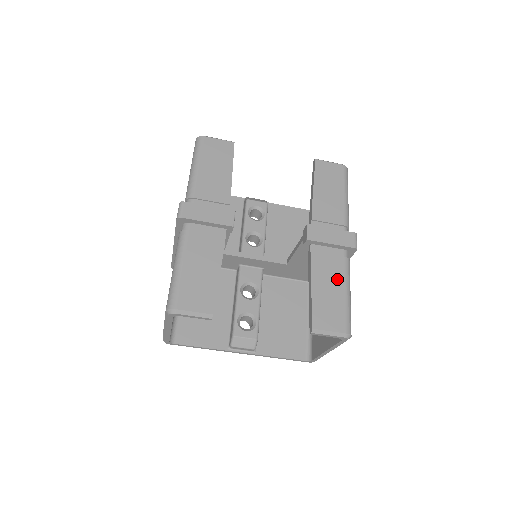
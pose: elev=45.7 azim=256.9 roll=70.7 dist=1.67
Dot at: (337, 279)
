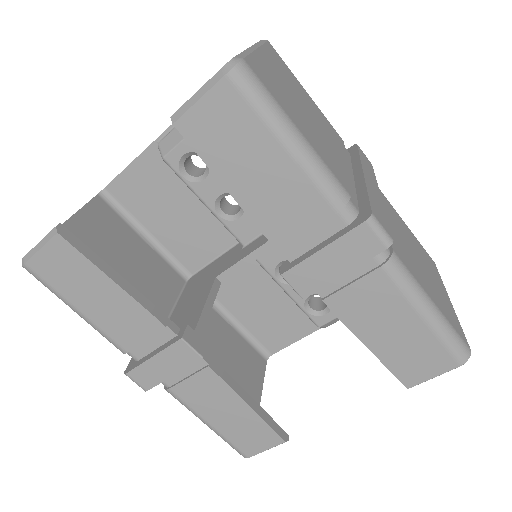
Dot at: (394, 309)
